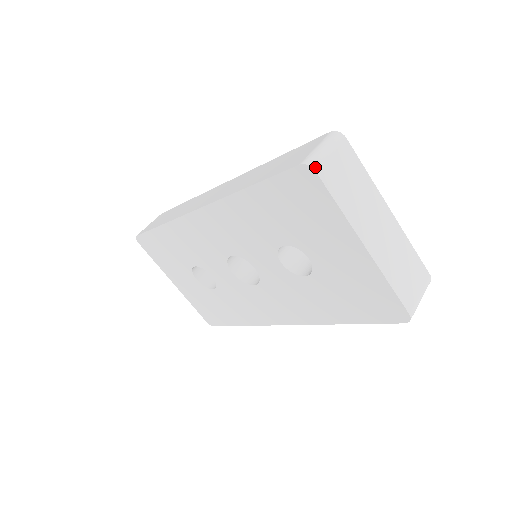
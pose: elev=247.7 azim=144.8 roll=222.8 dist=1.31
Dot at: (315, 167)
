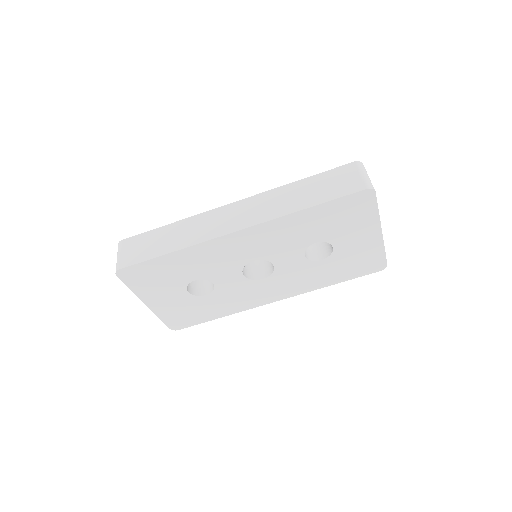
Dot at: (374, 189)
